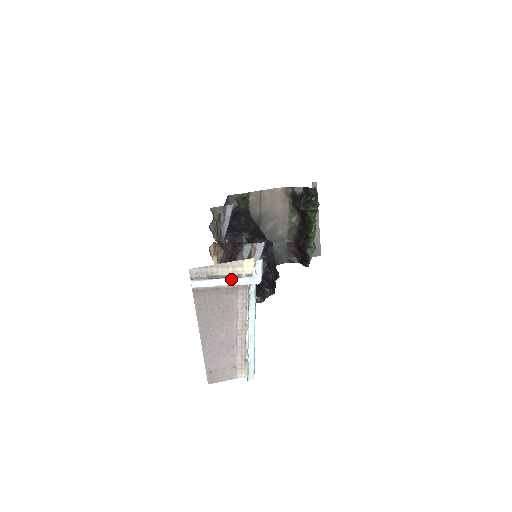
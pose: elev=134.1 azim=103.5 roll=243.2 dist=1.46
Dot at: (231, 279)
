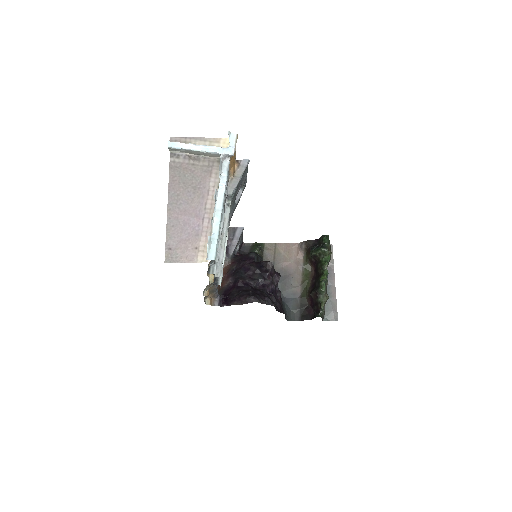
Dot at: (206, 146)
